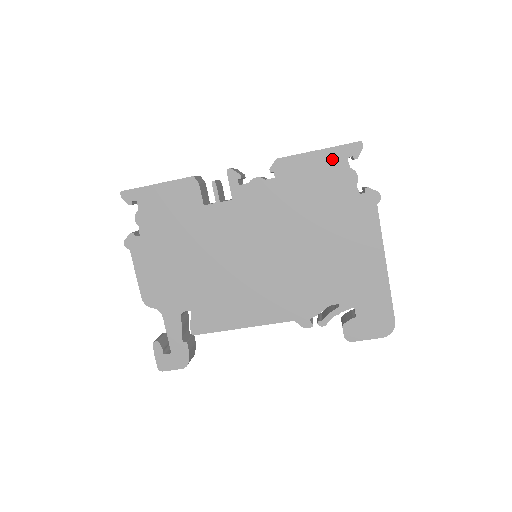
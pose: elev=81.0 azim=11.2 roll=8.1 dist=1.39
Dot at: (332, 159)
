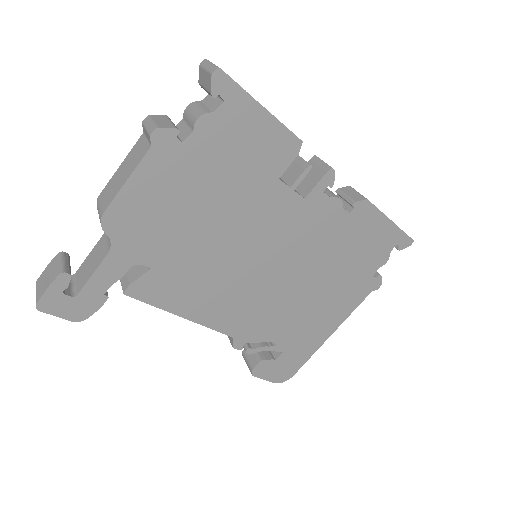
Dot at: (390, 236)
